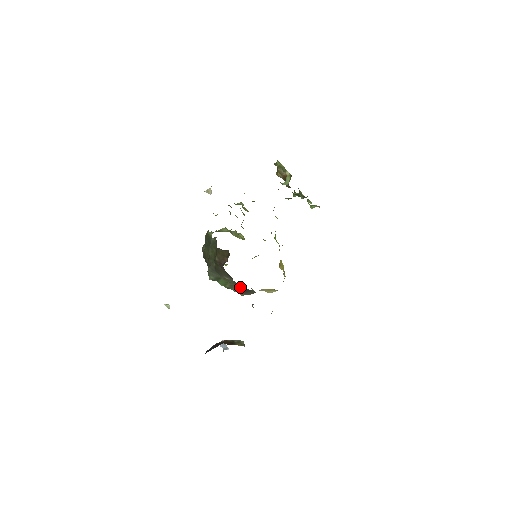
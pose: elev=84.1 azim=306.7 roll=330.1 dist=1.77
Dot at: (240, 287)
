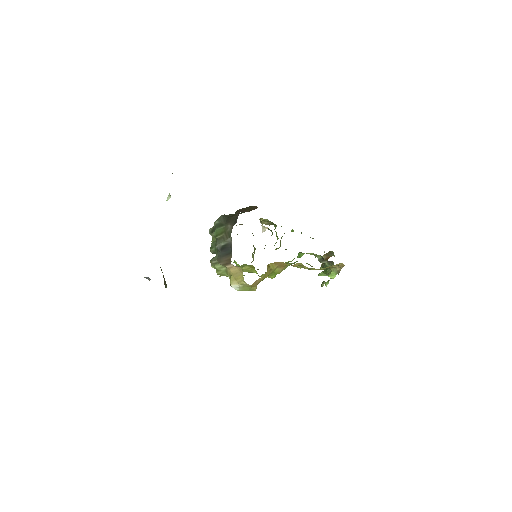
Dot at: (228, 241)
